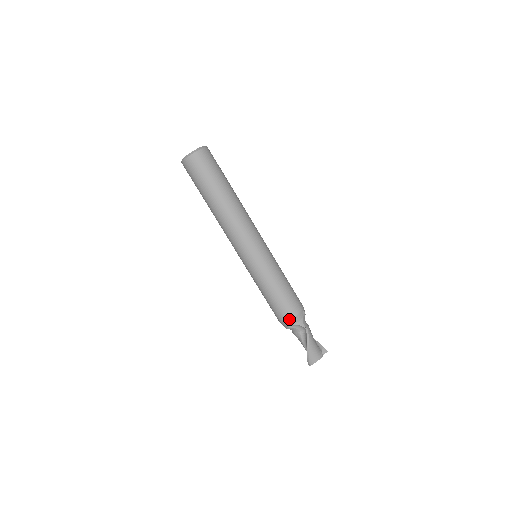
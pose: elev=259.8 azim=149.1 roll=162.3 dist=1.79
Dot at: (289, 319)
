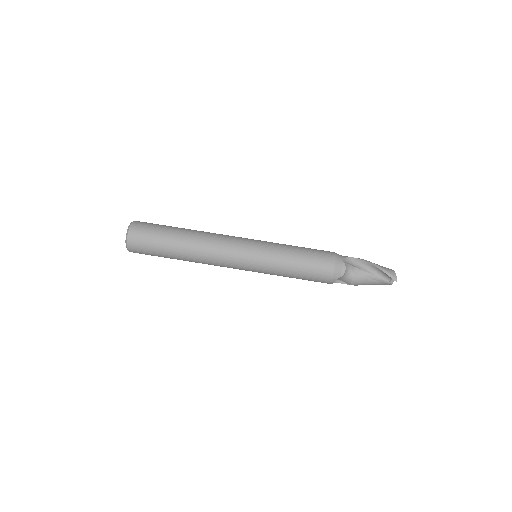
Dot at: (334, 257)
